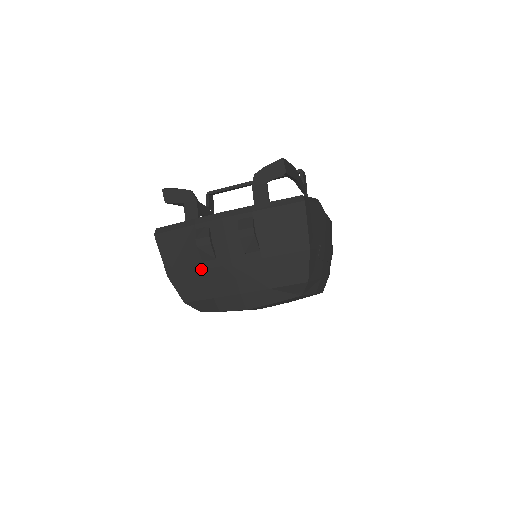
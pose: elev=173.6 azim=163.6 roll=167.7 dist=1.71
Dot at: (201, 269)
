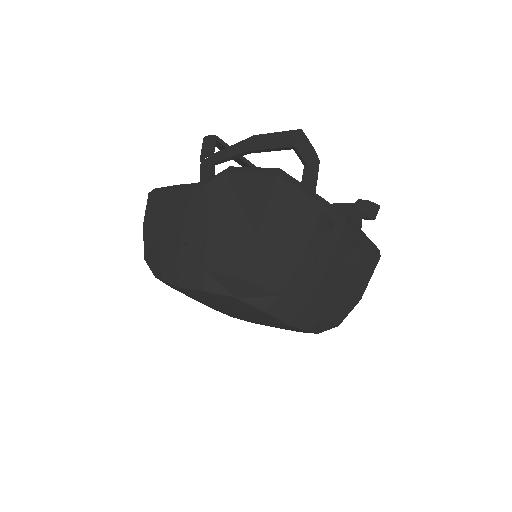
Dot at: (298, 257)
